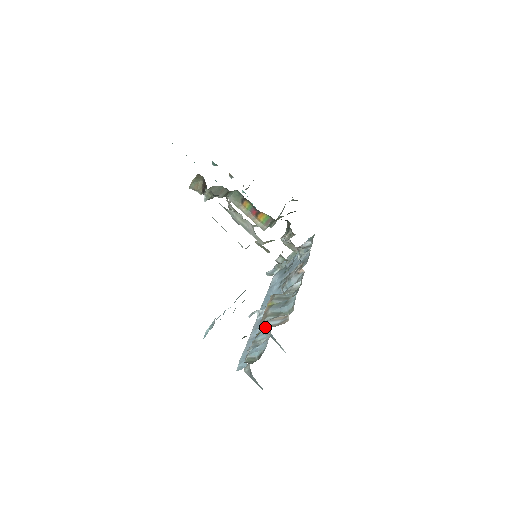
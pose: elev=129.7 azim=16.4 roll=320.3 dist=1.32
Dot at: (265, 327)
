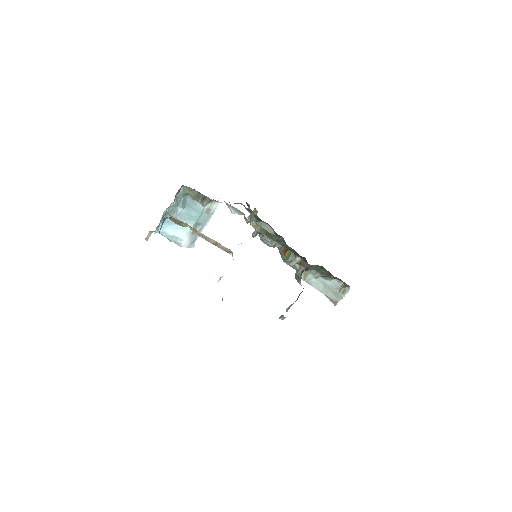
Dot at: occluded
